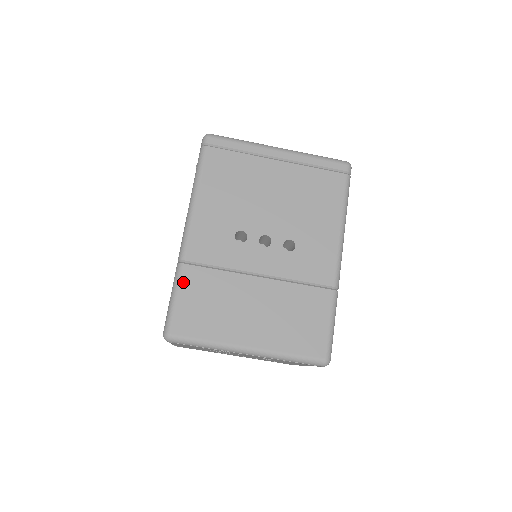
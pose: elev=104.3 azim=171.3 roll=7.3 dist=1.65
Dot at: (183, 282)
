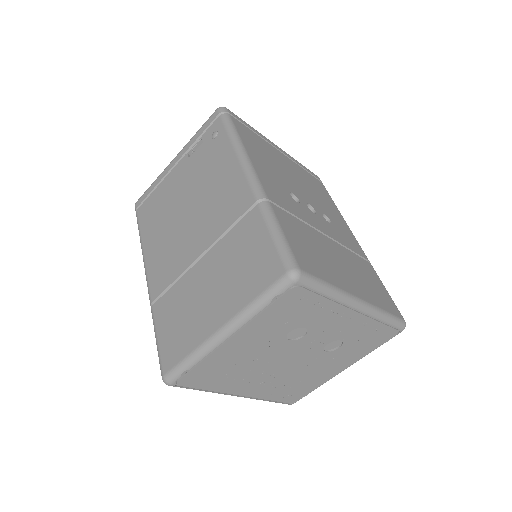
Dot at: (279, 219)
